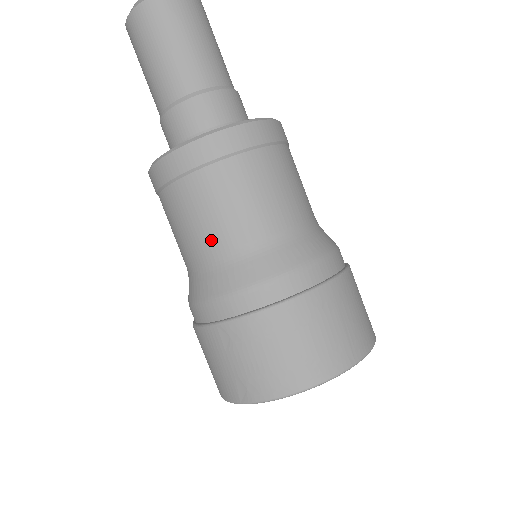
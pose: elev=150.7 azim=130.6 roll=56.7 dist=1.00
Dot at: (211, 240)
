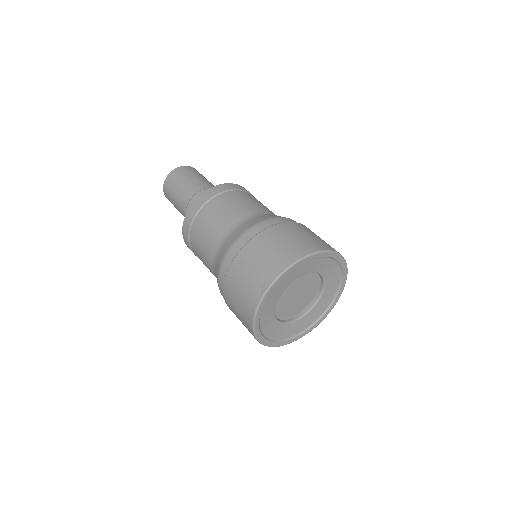
Dot at: (221, 228)
